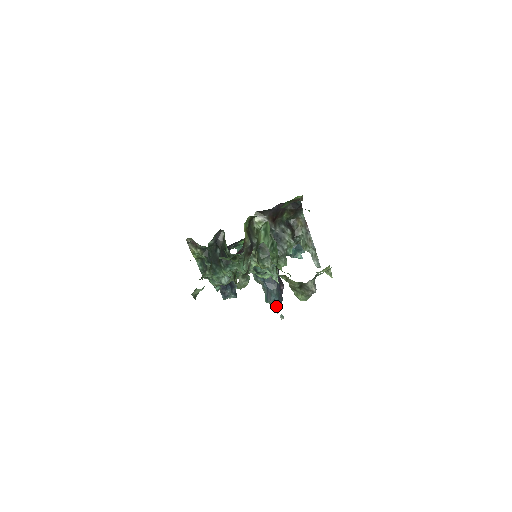
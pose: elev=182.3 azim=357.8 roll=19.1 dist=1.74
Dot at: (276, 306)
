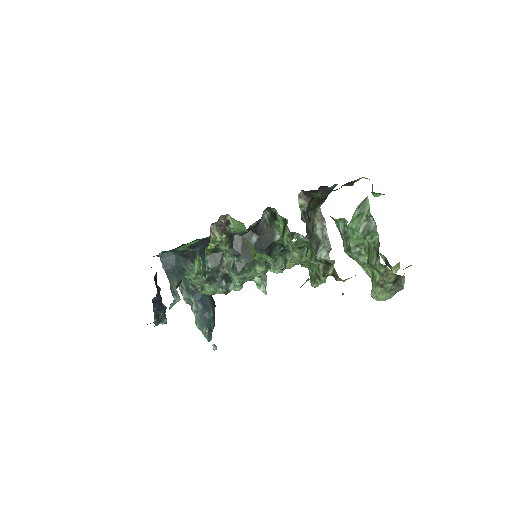
Dot at: (209, 333)
